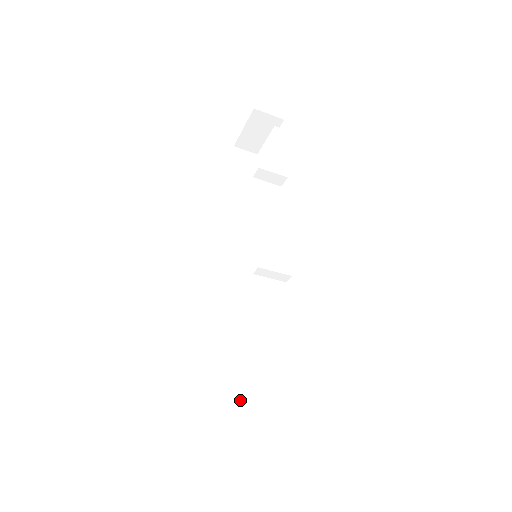
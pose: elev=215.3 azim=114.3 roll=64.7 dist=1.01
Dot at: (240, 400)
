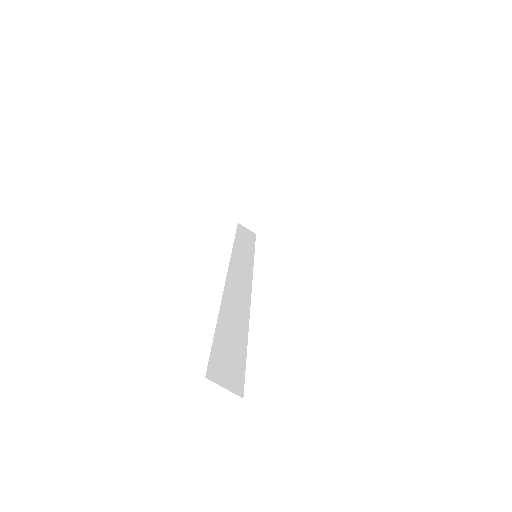
Dot at: (231, 342)
